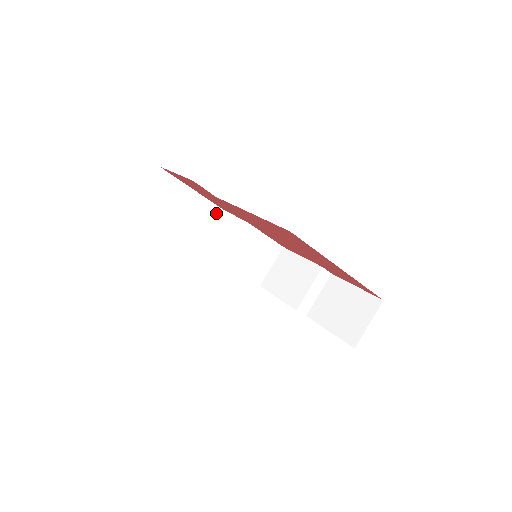
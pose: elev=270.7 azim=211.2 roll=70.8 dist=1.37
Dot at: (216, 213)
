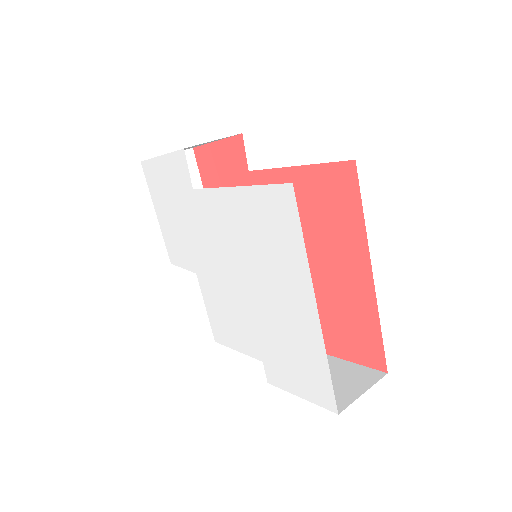
Dot at: occluded
